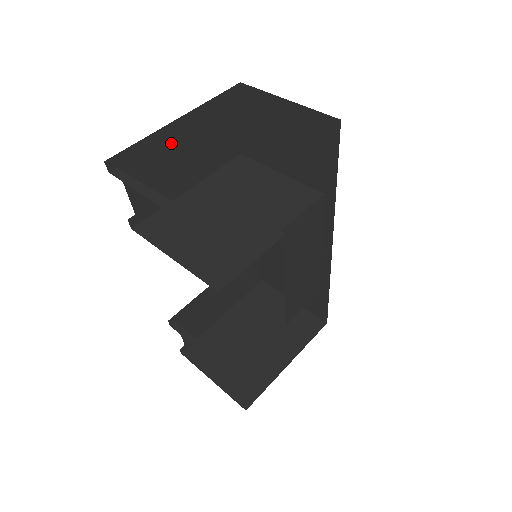
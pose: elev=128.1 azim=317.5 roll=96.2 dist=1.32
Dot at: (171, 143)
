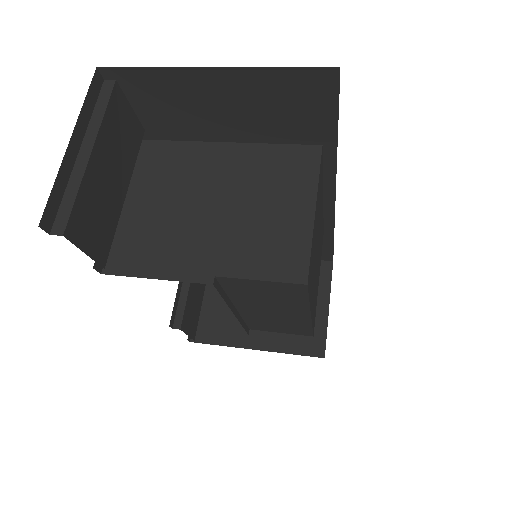
Dot at: (199, 88)
